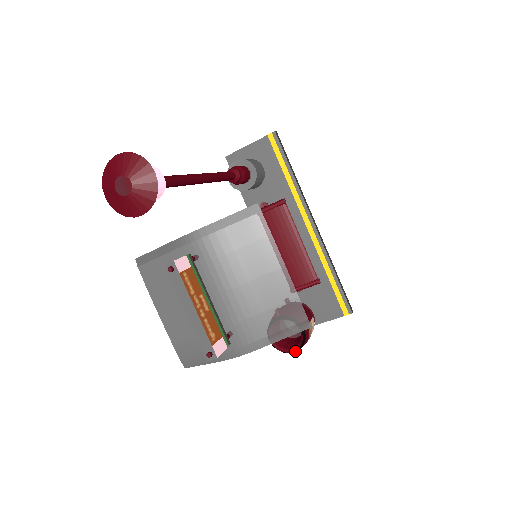
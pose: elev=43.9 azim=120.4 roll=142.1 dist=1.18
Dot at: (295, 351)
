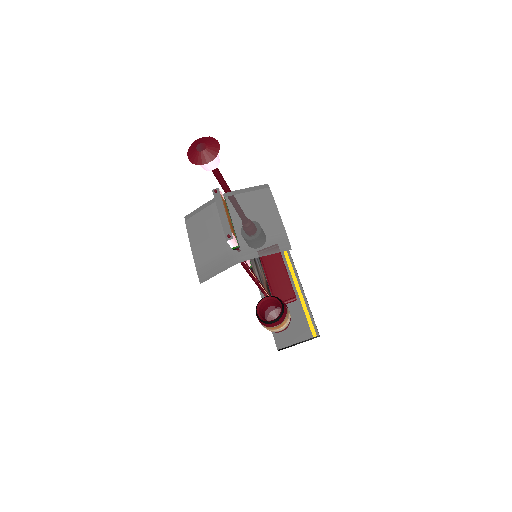
Dot at: (275, 321)
